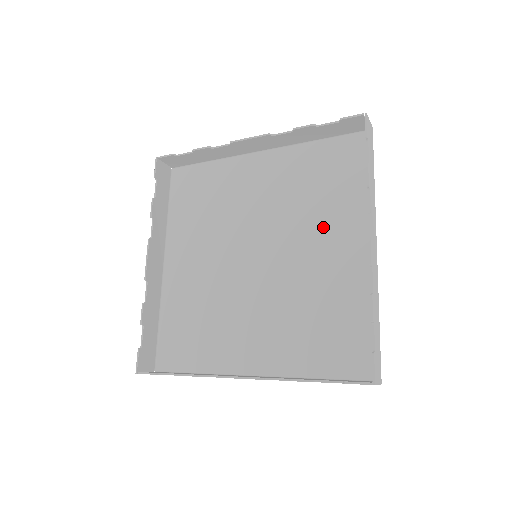
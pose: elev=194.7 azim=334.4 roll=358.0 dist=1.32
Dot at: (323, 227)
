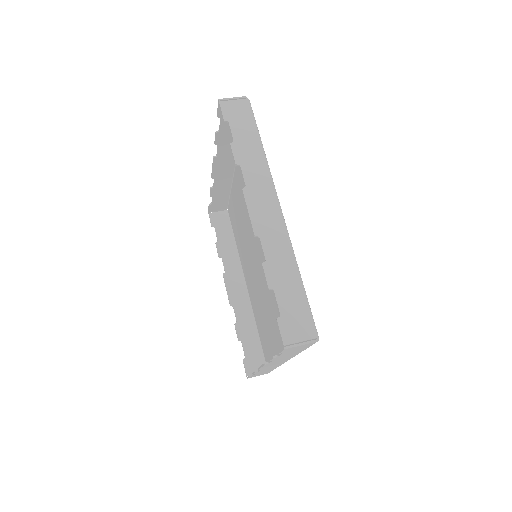
Dot at: occluded
